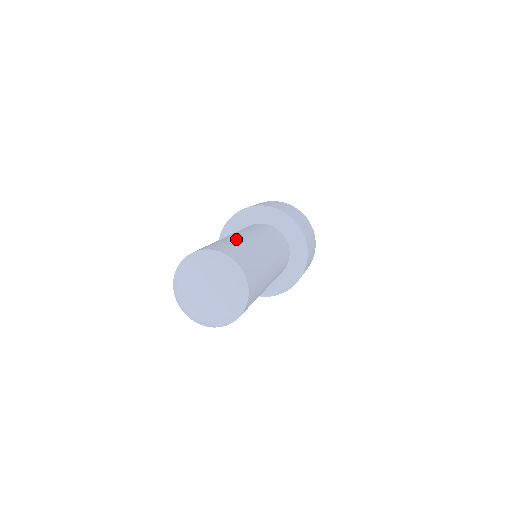
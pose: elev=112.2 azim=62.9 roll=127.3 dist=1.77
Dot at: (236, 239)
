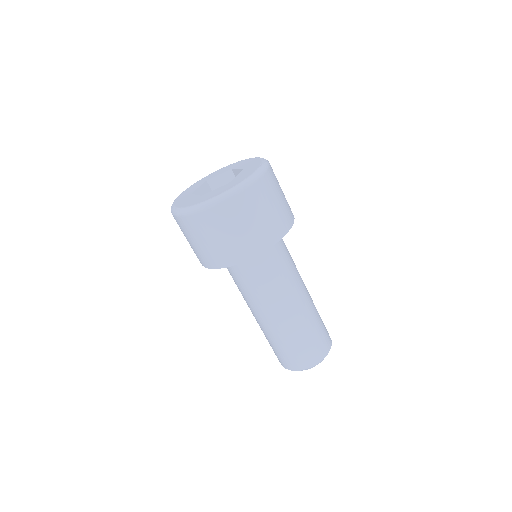
Dot at: (283, 336)
